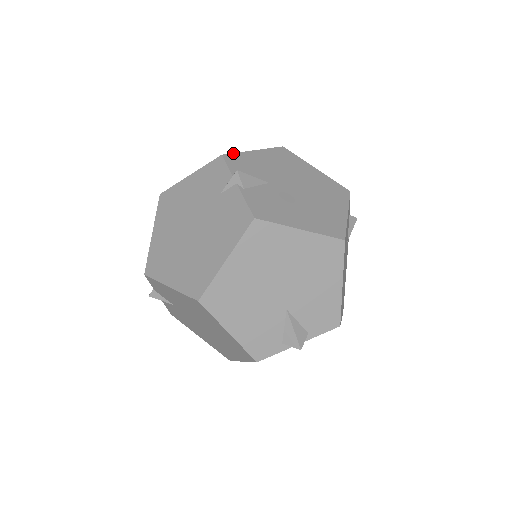
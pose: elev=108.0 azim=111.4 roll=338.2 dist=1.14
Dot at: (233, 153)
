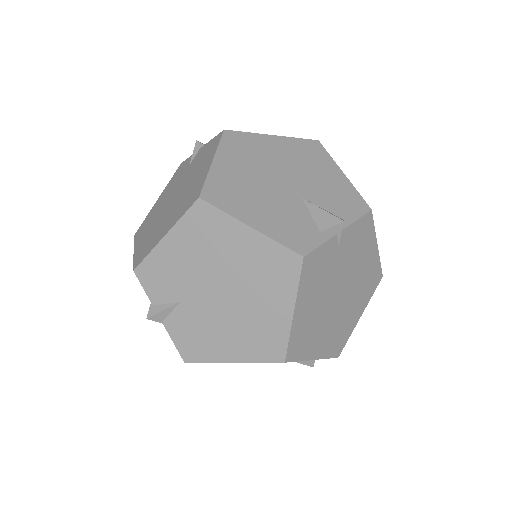
Dot at: occluded
